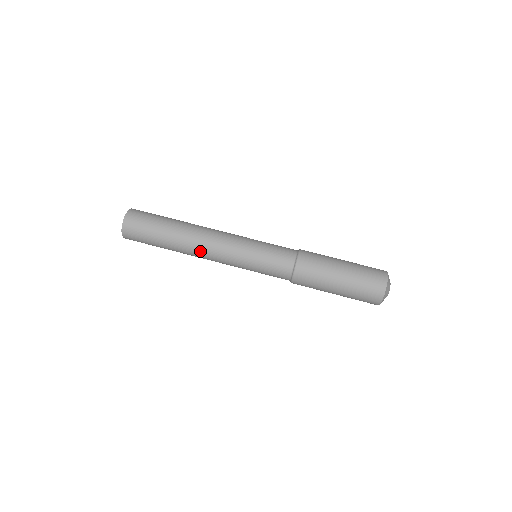
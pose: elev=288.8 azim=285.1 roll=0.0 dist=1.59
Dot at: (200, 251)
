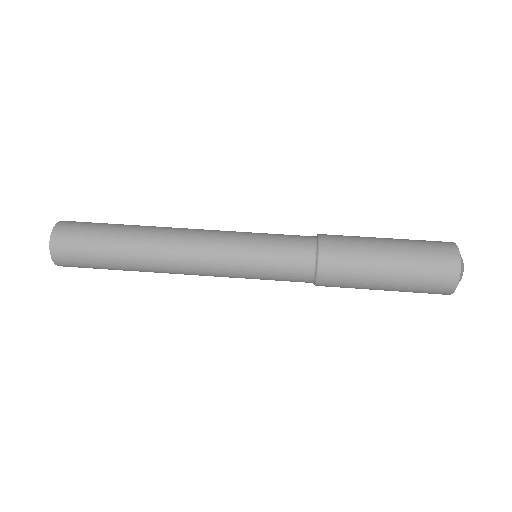
Dot at: (172, 264)
